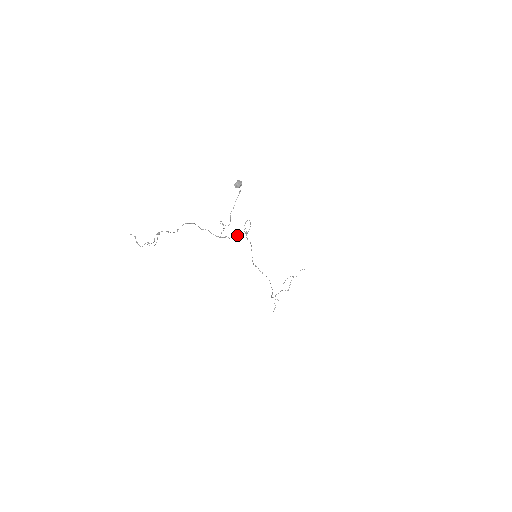
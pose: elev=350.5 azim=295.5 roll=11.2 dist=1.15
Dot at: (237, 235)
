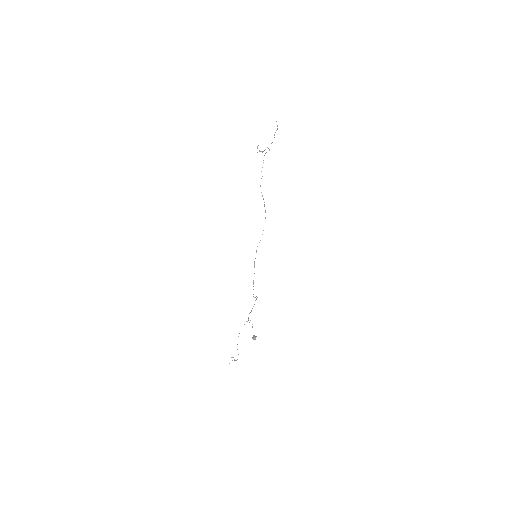
Dot at: occluded
